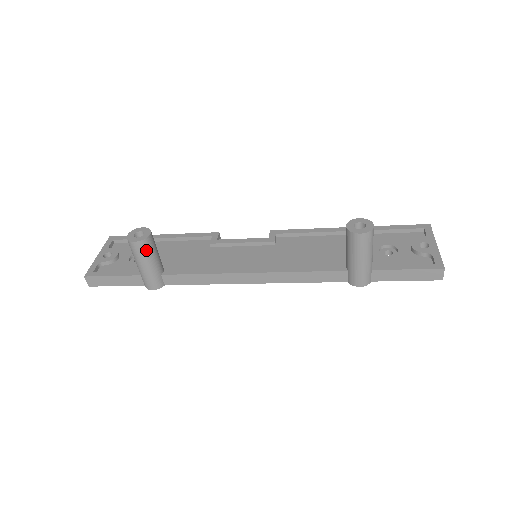
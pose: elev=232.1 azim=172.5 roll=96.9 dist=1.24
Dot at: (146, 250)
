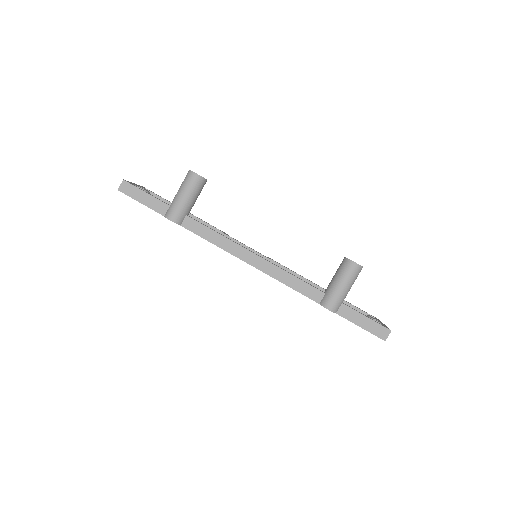
Dot at: (197, 186)
